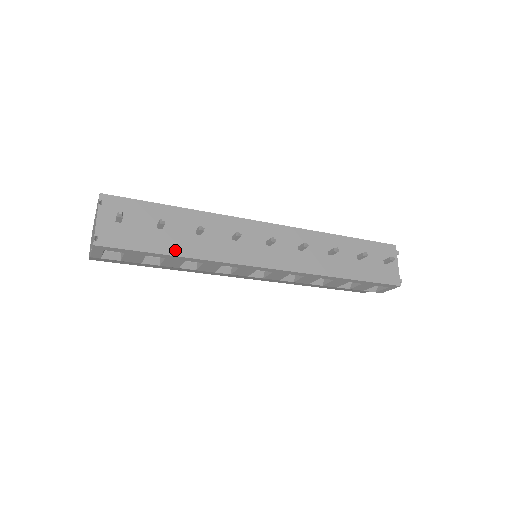
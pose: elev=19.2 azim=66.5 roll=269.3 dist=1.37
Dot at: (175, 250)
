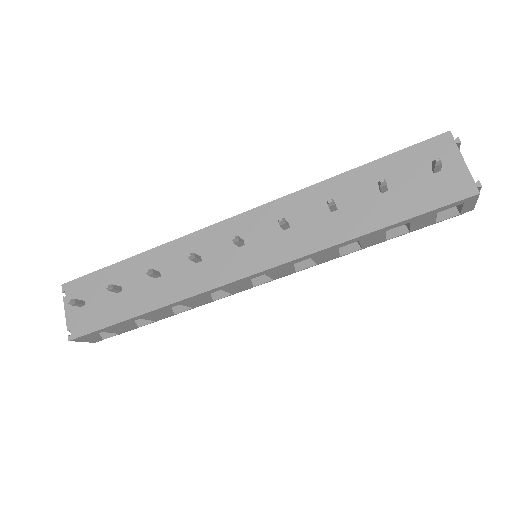
Dot at: (140, 308)
